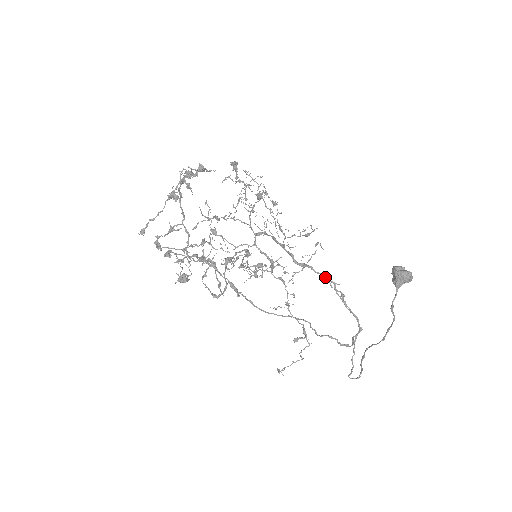
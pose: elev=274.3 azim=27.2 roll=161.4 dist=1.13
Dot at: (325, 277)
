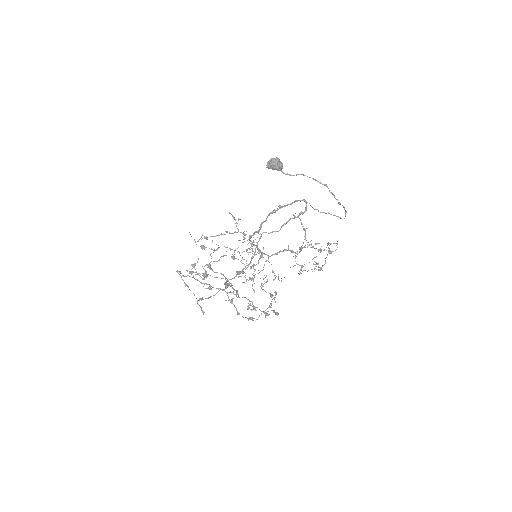
Dot at: (269, 215)
